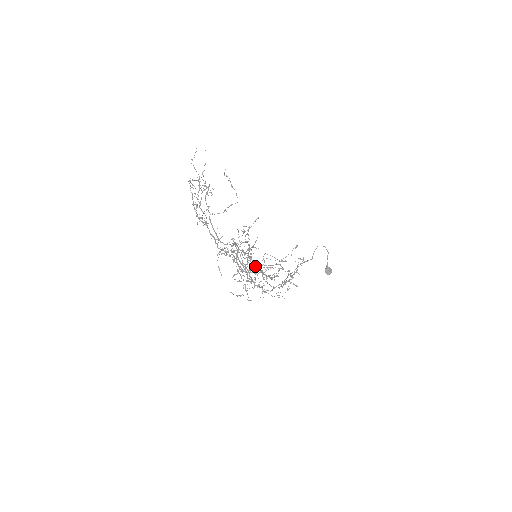
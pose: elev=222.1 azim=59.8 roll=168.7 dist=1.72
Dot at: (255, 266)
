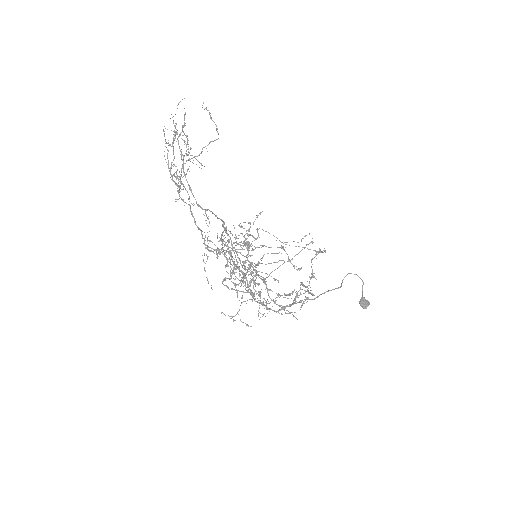
Dot at: occluded
